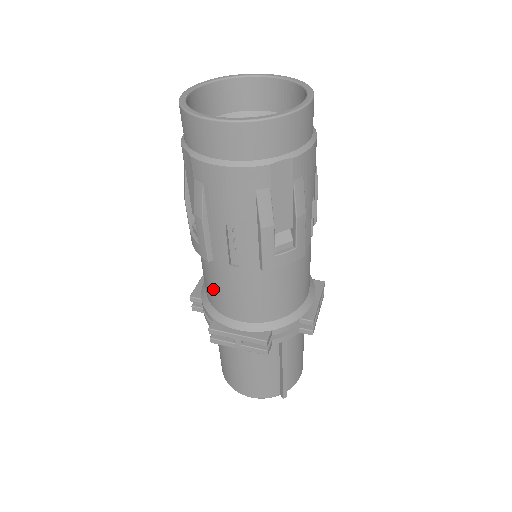
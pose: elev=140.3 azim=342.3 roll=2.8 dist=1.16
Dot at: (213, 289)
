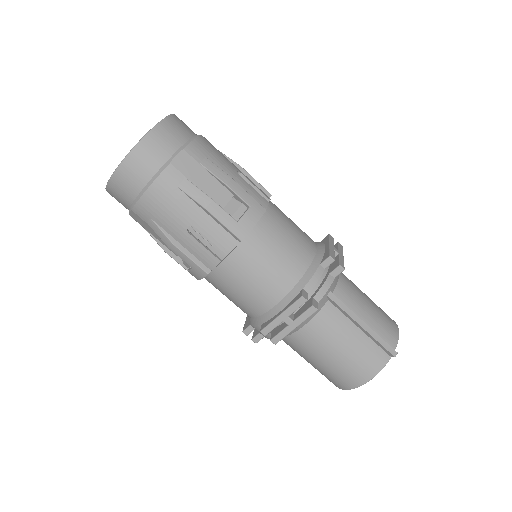
Dot at: (238, 299)
